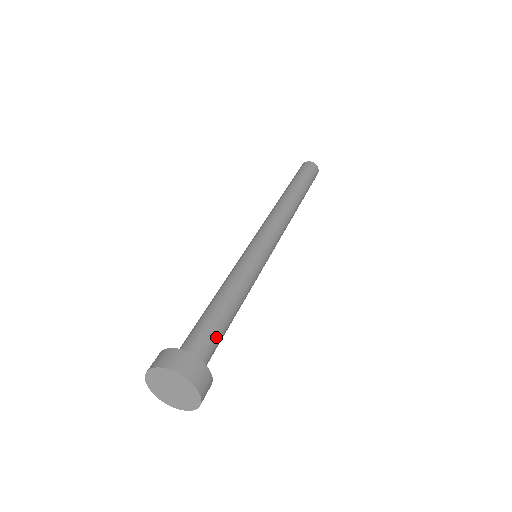
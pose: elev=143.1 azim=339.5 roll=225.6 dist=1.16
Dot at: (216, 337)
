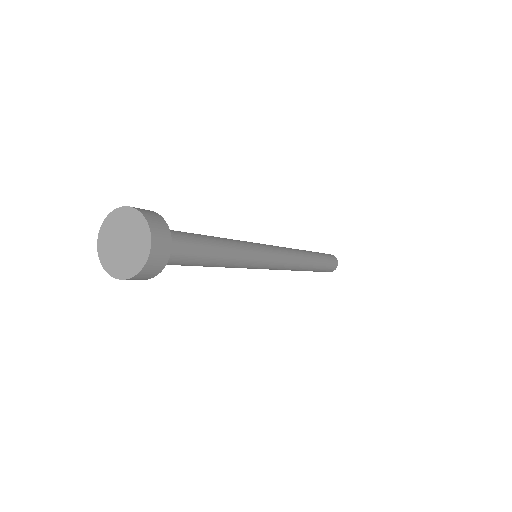
Dot at: (187, 236)
